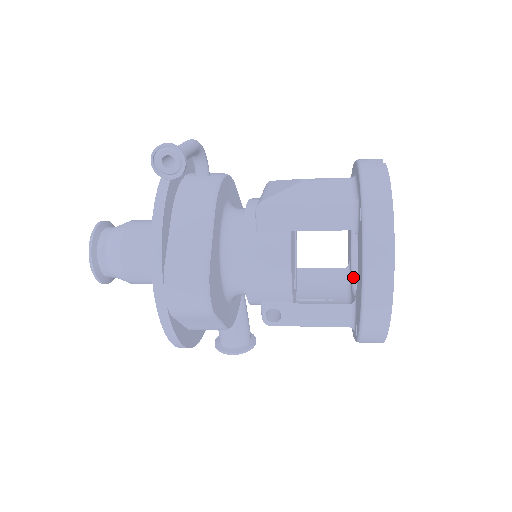
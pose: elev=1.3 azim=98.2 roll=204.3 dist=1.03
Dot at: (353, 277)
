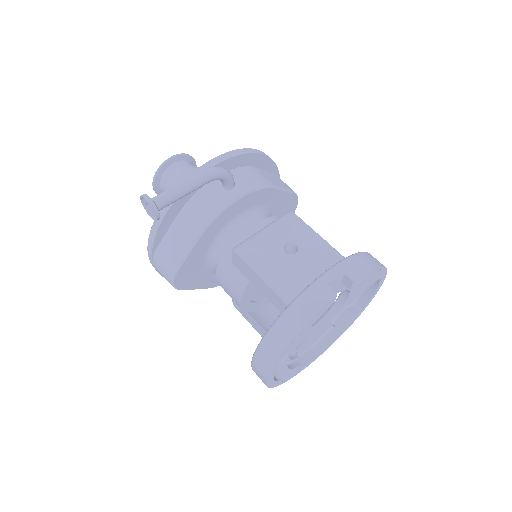
Dot at: (322, 318)
